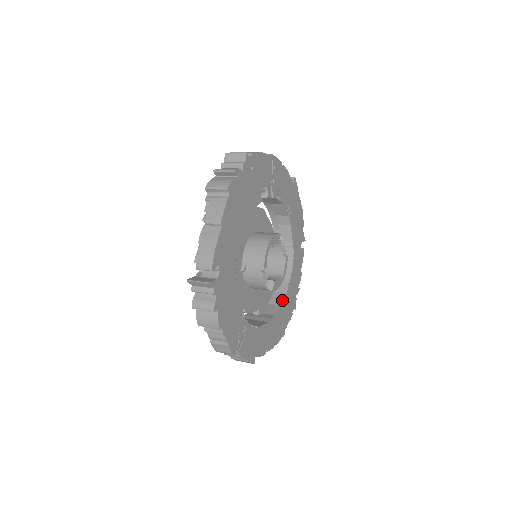
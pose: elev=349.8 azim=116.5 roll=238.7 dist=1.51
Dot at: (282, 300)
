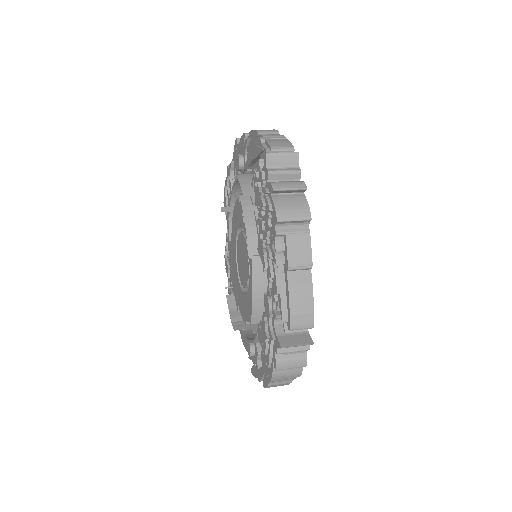
Dot at: occluded
